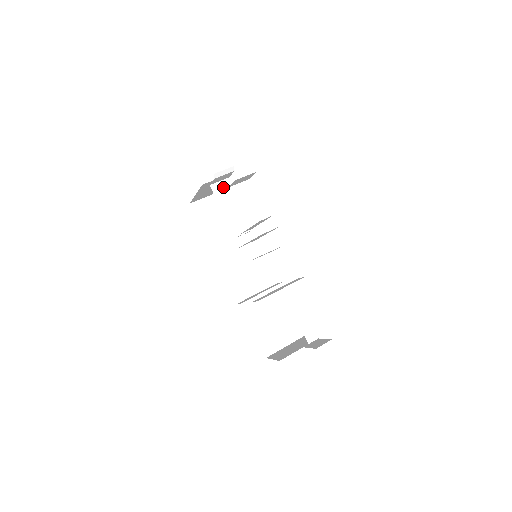
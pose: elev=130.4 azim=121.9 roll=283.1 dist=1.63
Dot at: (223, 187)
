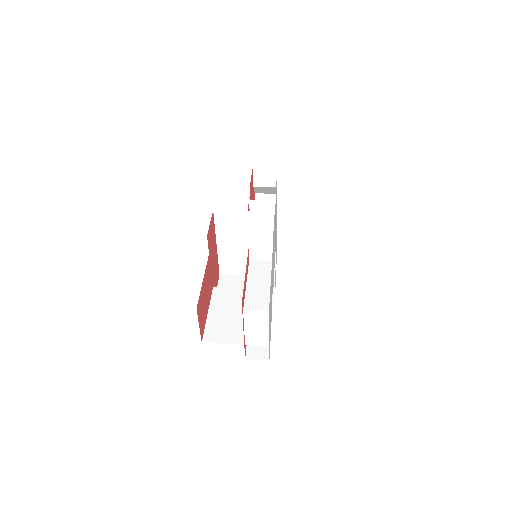
Dot at: occluded
